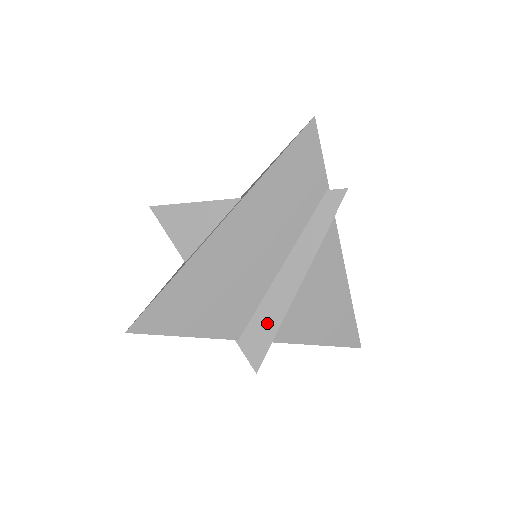
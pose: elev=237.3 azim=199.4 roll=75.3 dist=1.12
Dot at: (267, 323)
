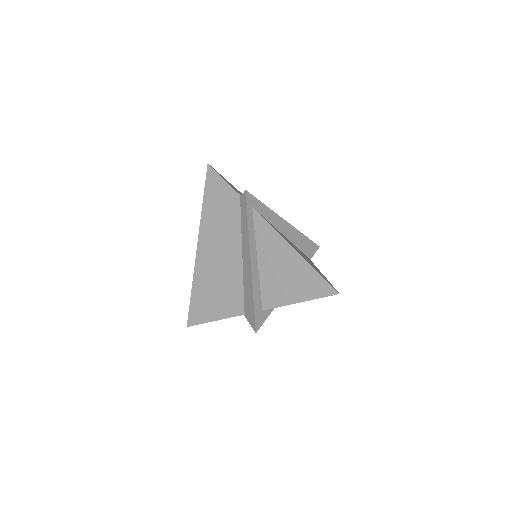
Dot at: (249, 297)
